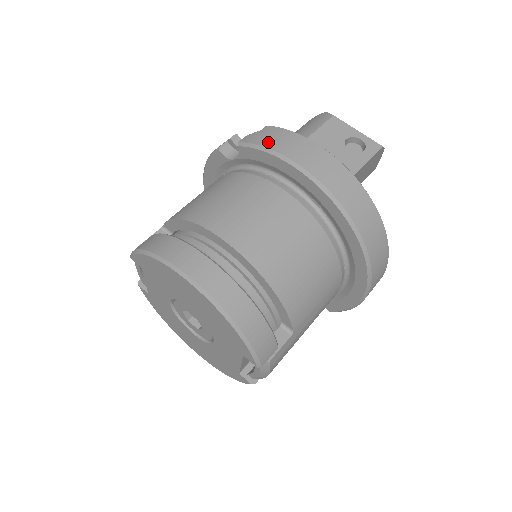
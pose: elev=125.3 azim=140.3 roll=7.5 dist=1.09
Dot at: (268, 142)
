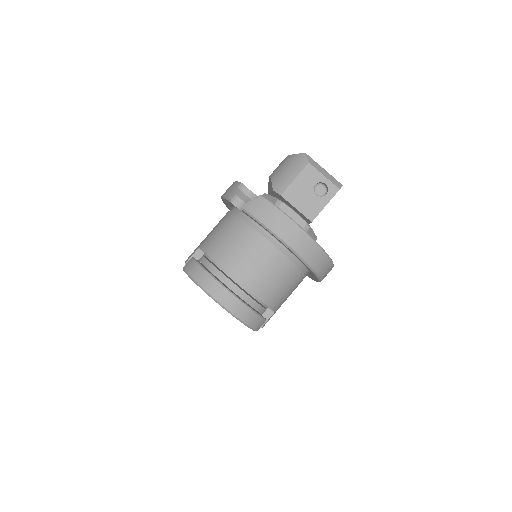
Dot at: (260, 215)
